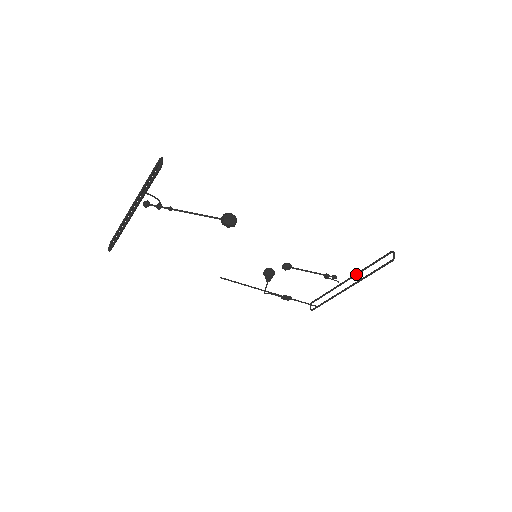
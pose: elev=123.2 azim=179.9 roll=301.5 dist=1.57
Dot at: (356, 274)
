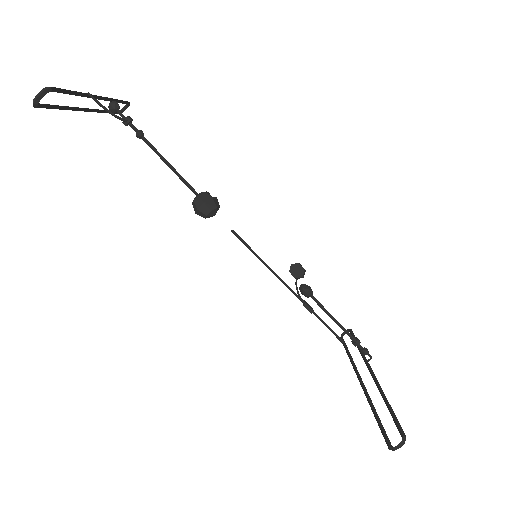
Dot at: (377, 384)
